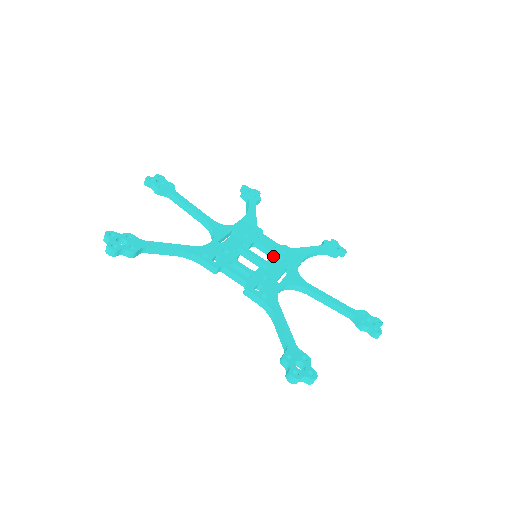
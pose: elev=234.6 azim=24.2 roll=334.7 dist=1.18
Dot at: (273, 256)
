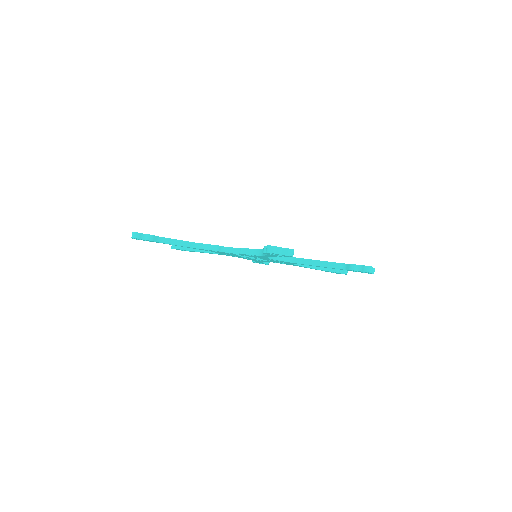
Dot at: occluded
